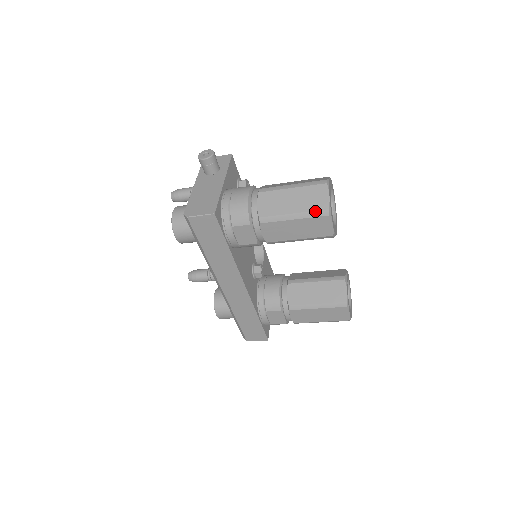
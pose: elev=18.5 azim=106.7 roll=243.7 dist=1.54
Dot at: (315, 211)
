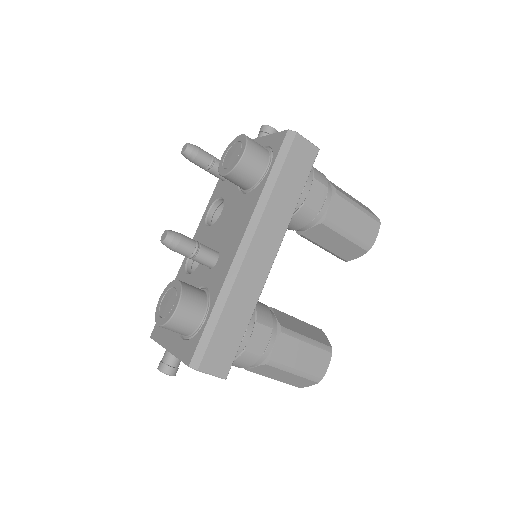
Dot at: (372, 214)
